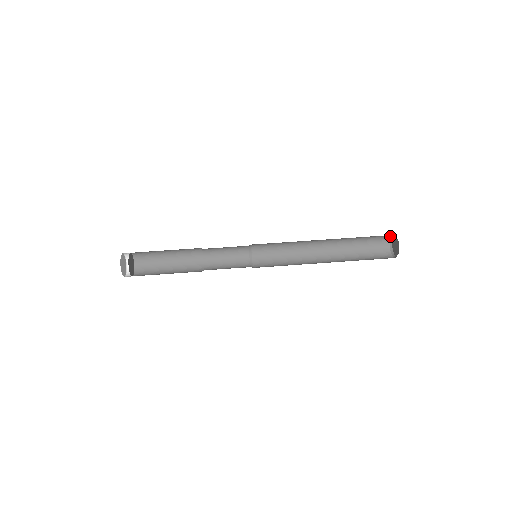
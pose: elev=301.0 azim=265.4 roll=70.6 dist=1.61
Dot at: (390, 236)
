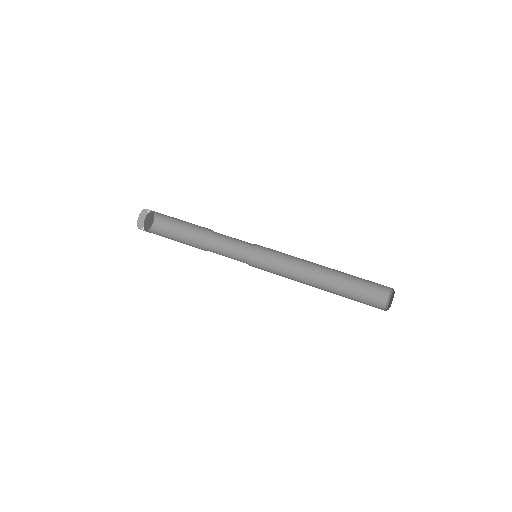
Dot at: occluded
